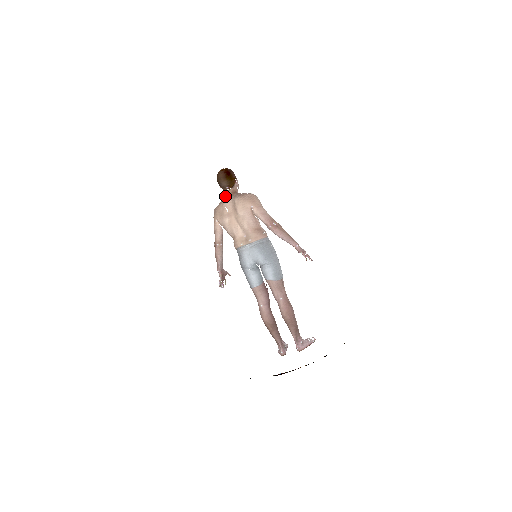
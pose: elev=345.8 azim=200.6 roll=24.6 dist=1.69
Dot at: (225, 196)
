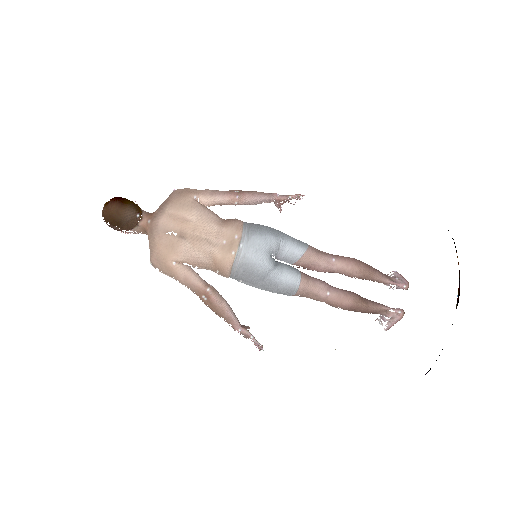
Dot at: (145, 231)
